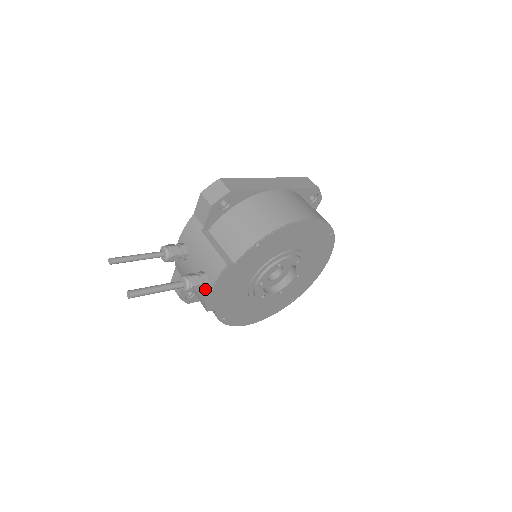
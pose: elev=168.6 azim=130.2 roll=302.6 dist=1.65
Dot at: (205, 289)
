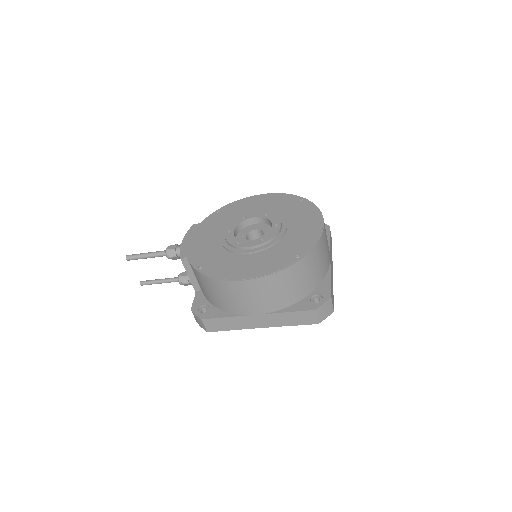
Dot at: occluded
